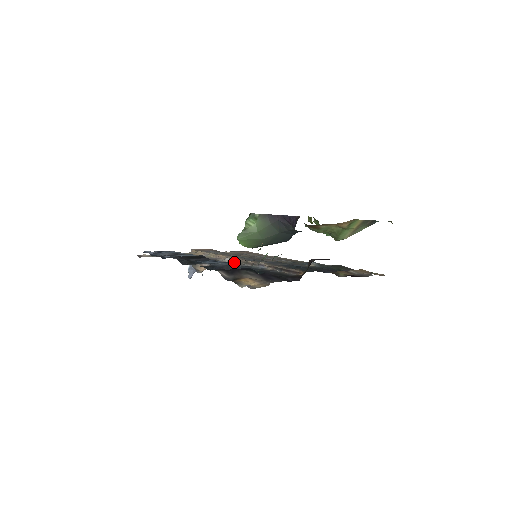
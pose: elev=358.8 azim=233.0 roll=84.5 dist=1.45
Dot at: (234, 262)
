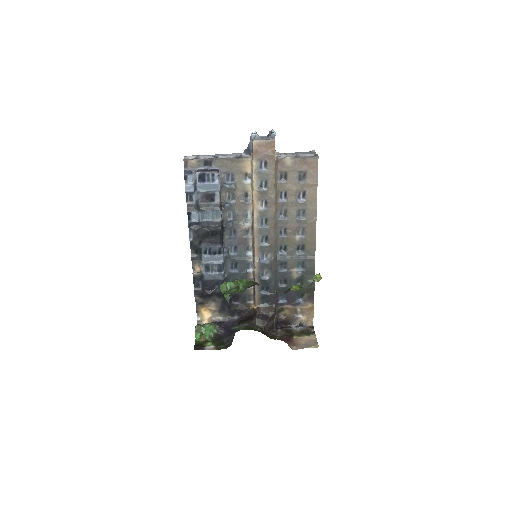
Dot at: (250, 231)
